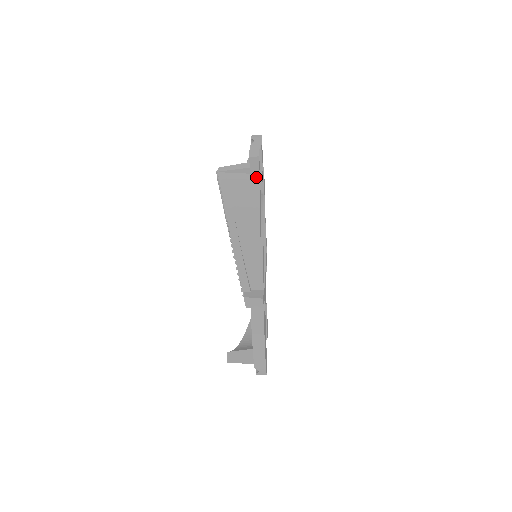
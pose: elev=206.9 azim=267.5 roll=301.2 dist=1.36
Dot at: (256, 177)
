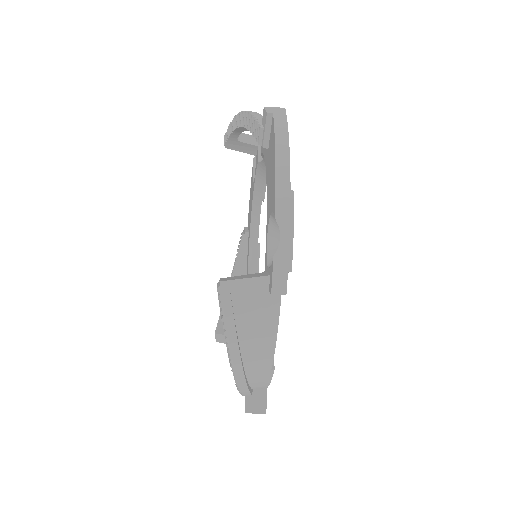
Dot at: (276, 296)
